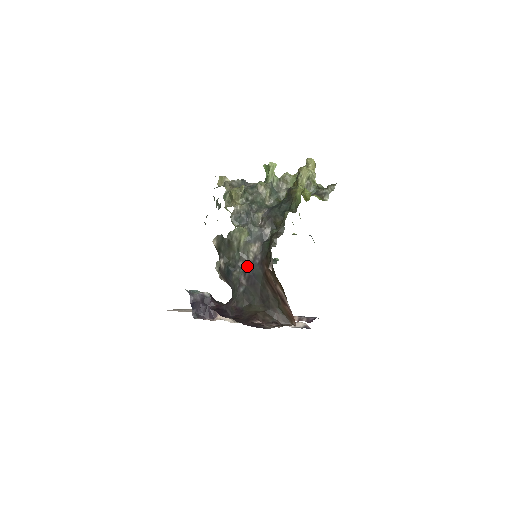
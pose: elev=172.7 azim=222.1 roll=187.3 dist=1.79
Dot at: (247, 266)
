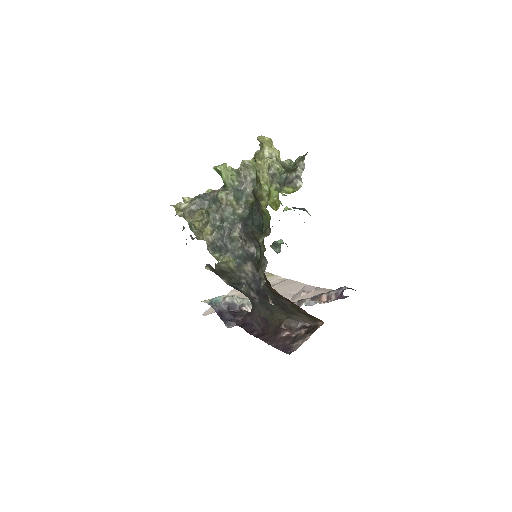
Dot at: (250, 282)
